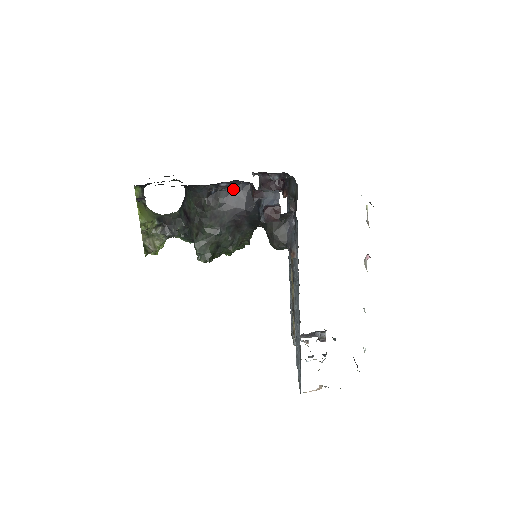
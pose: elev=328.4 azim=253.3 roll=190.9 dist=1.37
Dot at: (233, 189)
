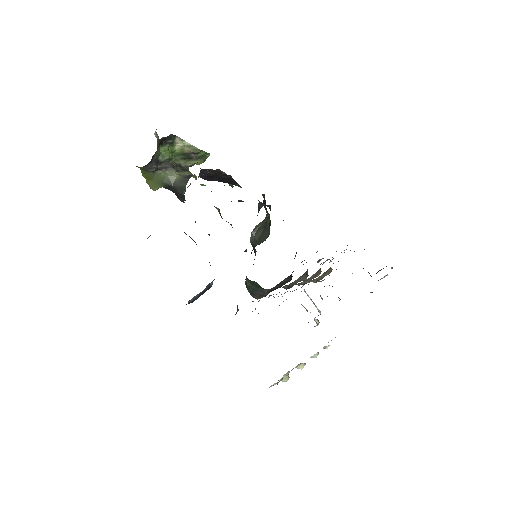
Dot at: occluded
